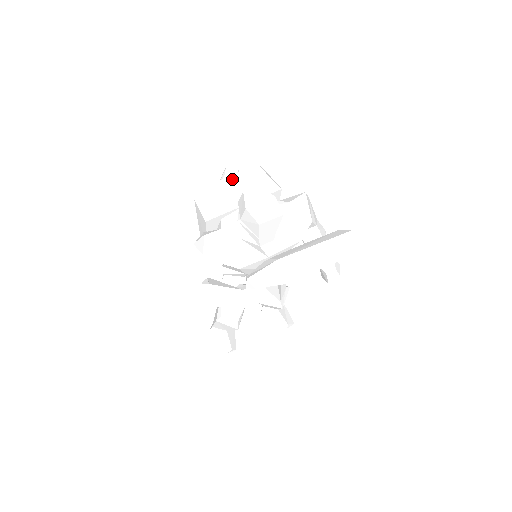
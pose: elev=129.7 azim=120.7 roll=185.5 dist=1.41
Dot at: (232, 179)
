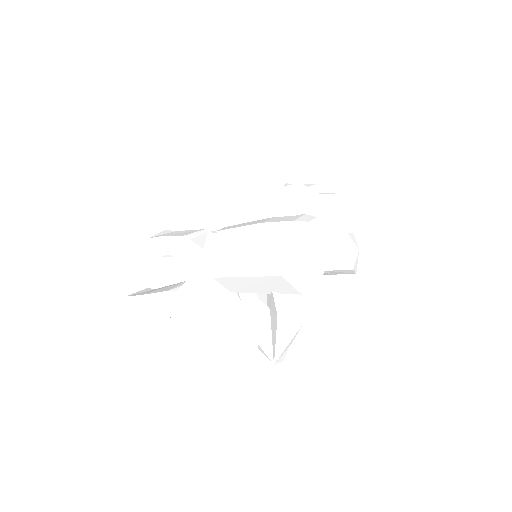
Dot at: (319, 235)
